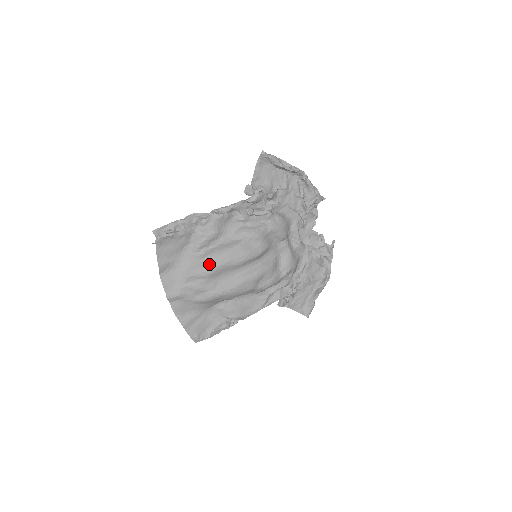
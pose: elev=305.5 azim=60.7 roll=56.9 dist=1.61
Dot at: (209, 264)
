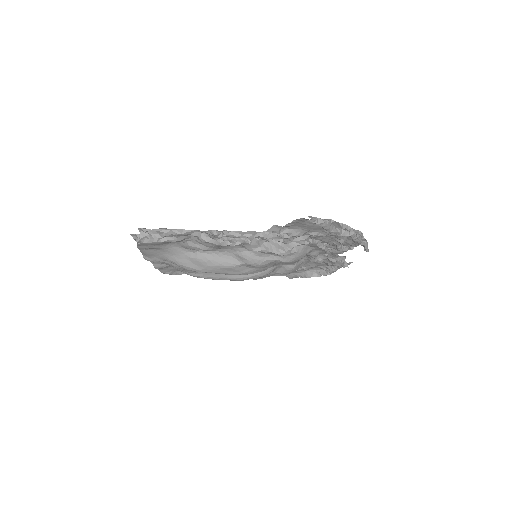
Dot at: (194, 266)
